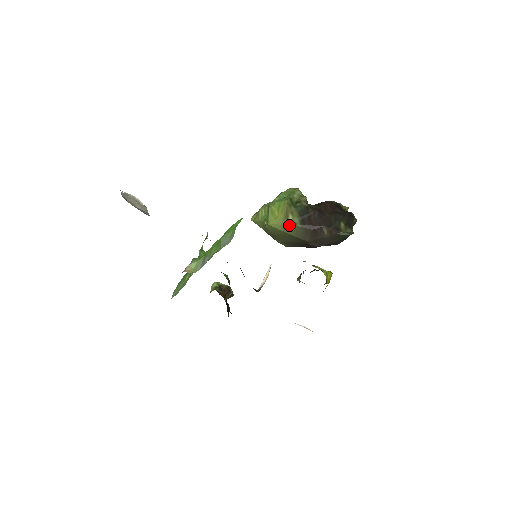
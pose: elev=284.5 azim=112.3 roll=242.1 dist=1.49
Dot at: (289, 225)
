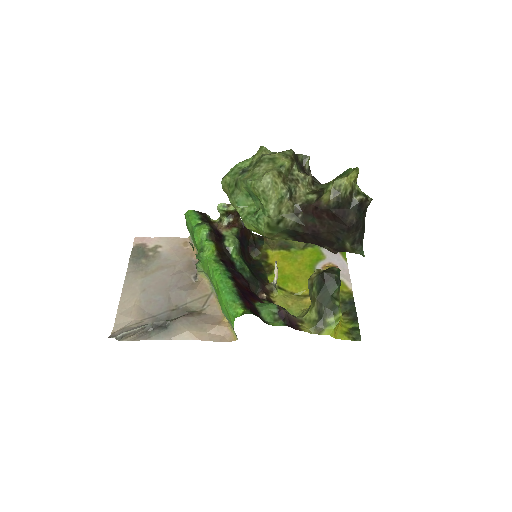
Dot at: occluded
